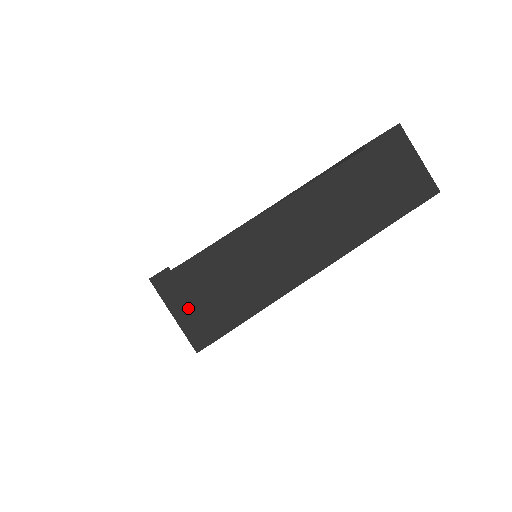
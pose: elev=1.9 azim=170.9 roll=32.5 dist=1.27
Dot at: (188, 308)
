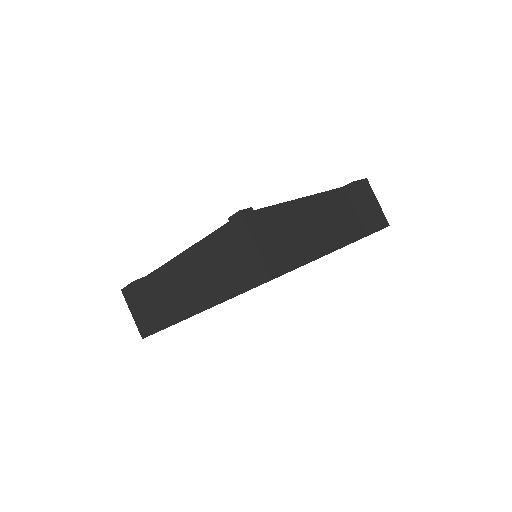
Dot at: (265, 243)
